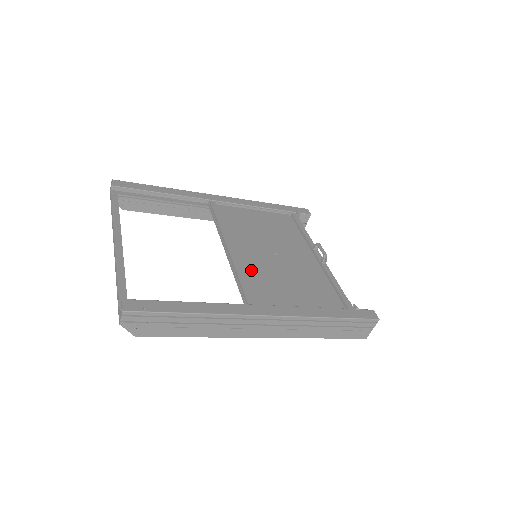
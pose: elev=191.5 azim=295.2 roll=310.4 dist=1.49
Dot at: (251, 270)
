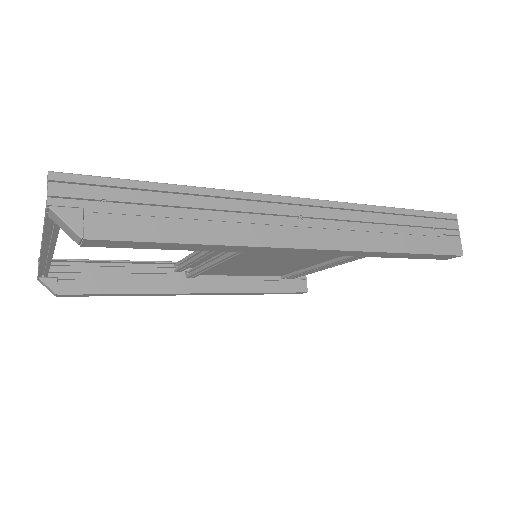
Dot at: occluded
